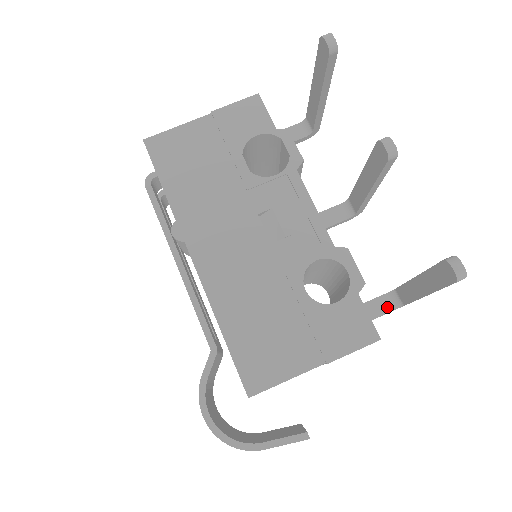
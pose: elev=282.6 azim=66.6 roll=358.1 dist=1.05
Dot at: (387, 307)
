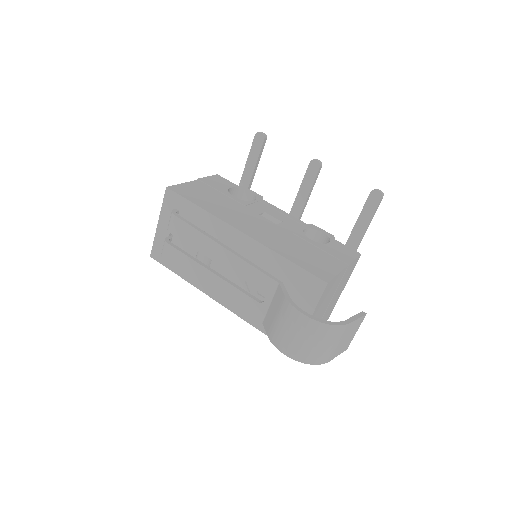
Dot at: occluded
